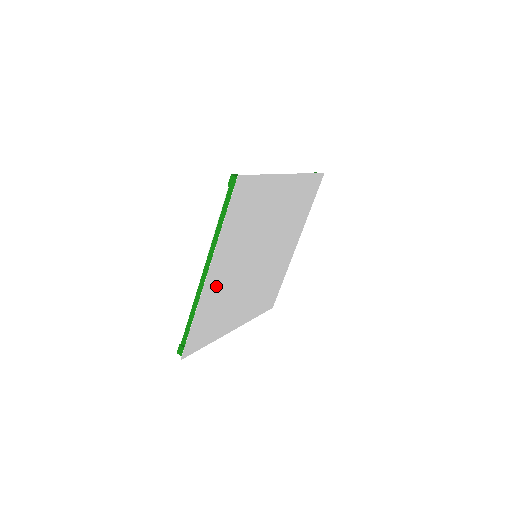
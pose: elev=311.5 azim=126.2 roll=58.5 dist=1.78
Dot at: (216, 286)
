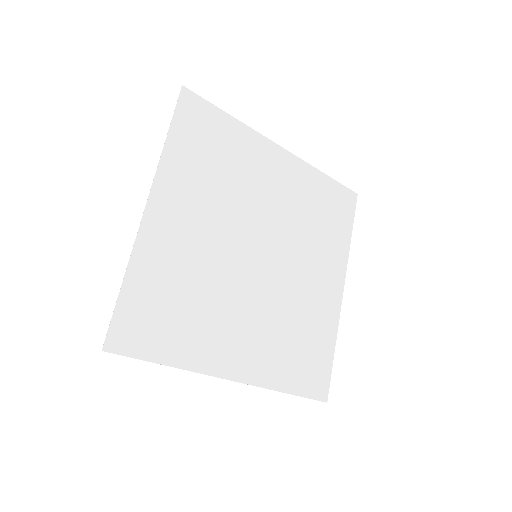
Dot at: (170, 242)
